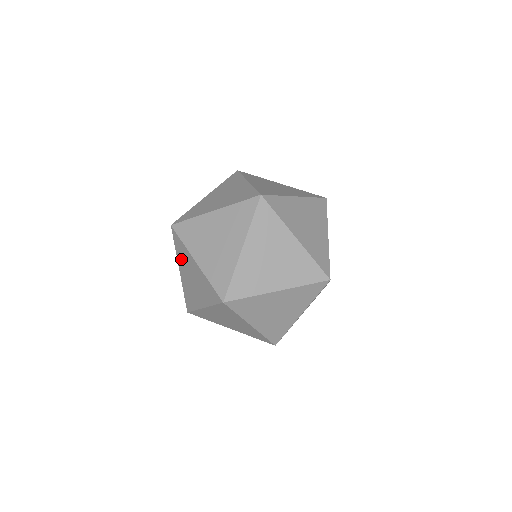
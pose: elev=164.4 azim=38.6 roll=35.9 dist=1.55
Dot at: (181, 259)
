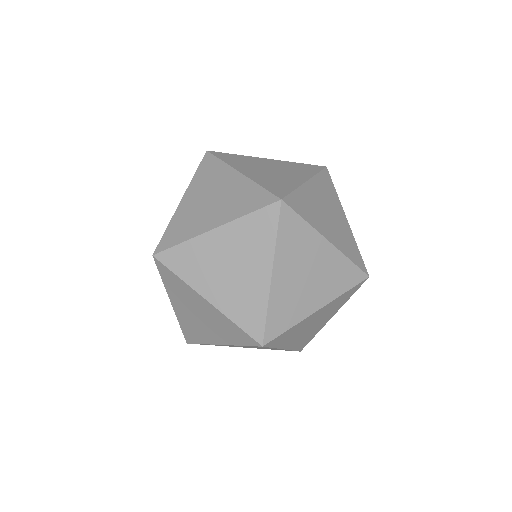
Dot at: (201, 182)
